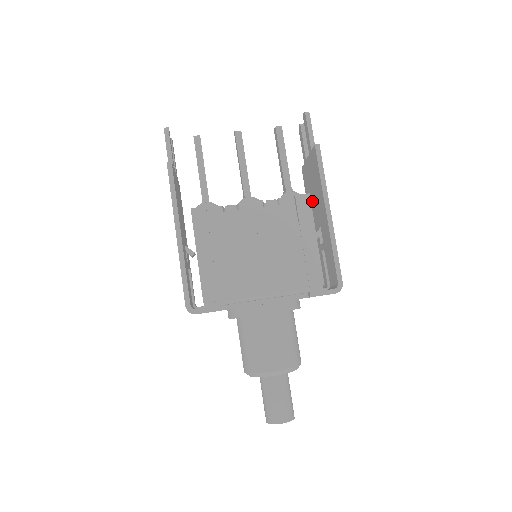
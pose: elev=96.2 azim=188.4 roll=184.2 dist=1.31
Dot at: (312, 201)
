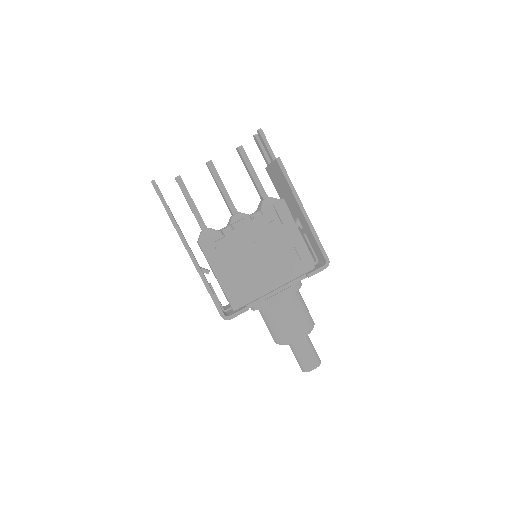
Dot at: (284, 196)
